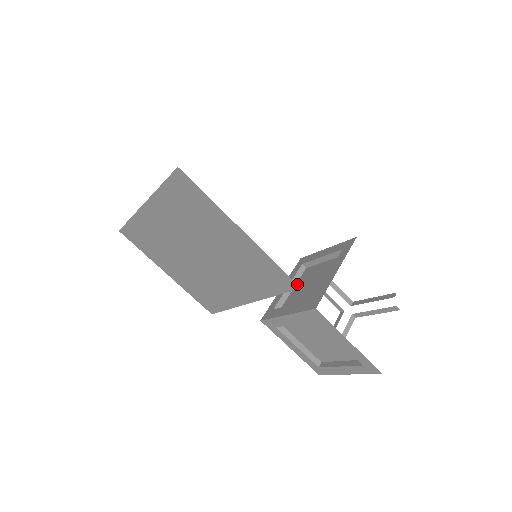
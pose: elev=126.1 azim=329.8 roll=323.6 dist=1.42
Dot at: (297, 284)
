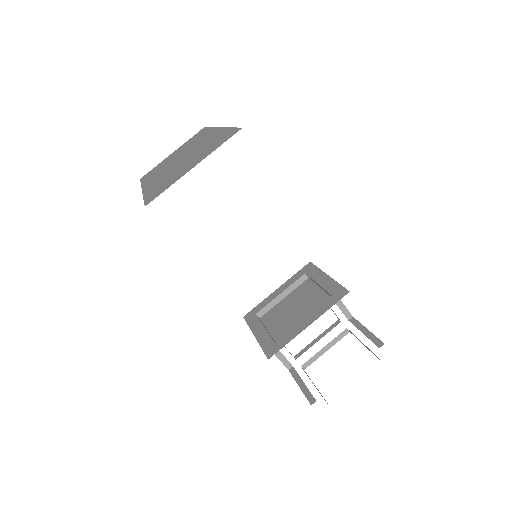
Dot at: occluded
